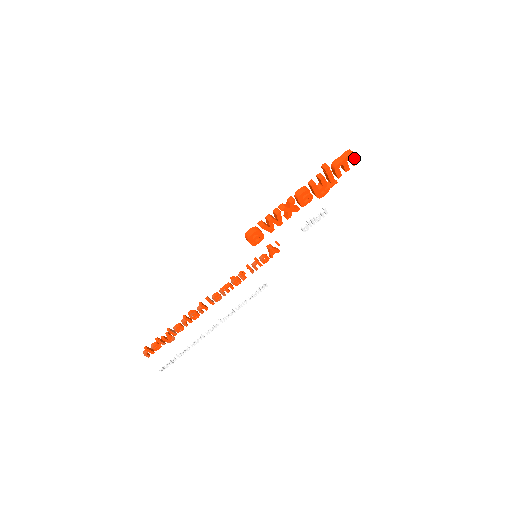
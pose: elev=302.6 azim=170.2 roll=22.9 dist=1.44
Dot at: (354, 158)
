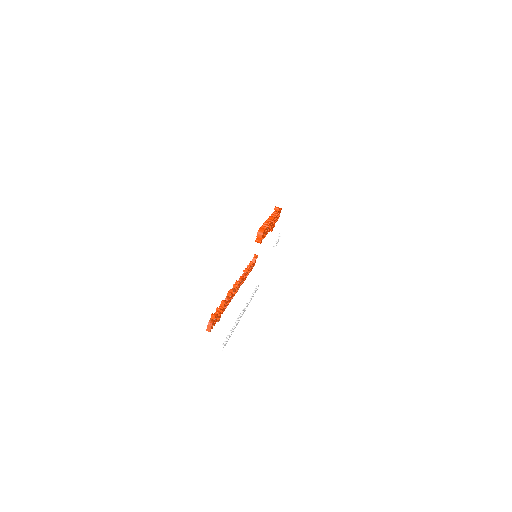
Dot at: occluded
